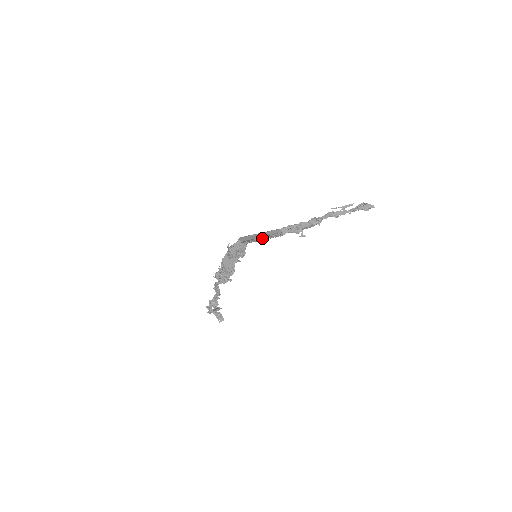
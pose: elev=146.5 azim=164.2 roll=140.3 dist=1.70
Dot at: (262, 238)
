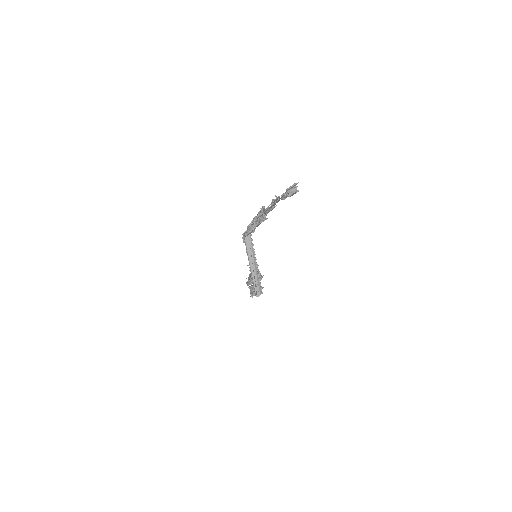
Dot at: (255, 267)
